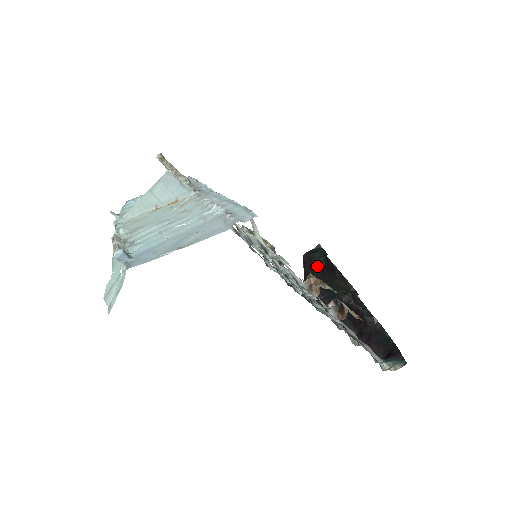
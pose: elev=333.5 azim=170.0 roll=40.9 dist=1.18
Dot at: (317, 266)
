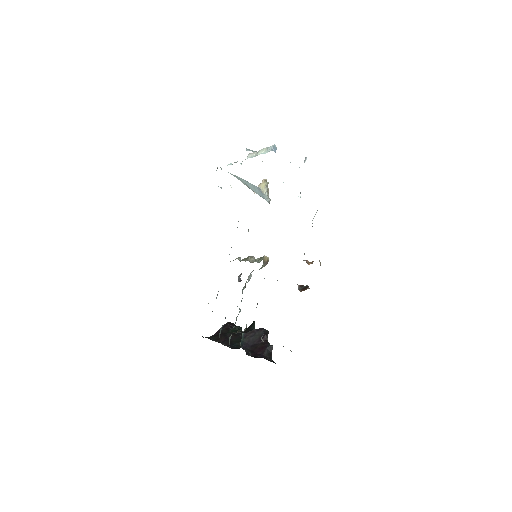
Dot at: (234, 331)
